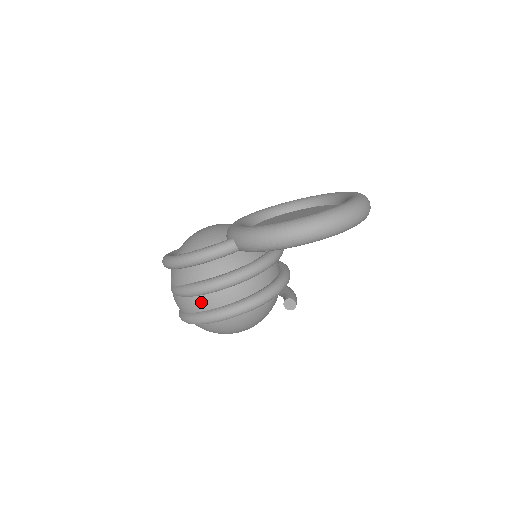
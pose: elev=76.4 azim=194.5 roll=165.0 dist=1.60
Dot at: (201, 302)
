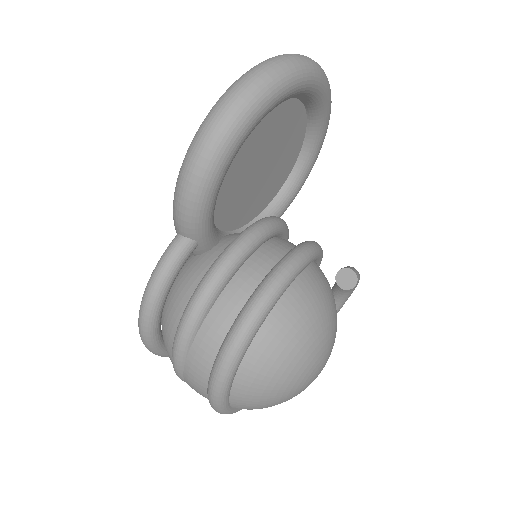
Dot at: (200, 352)
